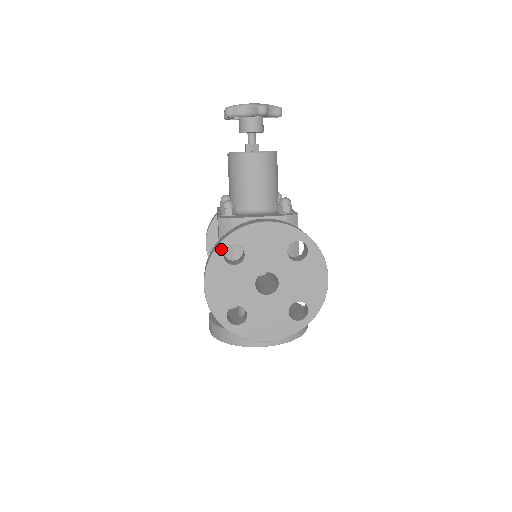
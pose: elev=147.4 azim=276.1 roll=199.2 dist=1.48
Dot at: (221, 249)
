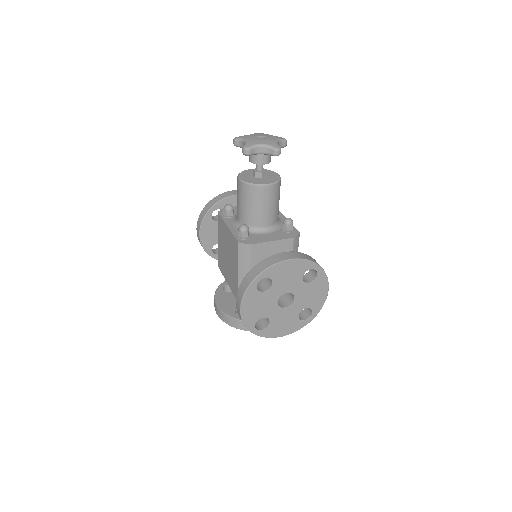
Dot at: (255, 282)
